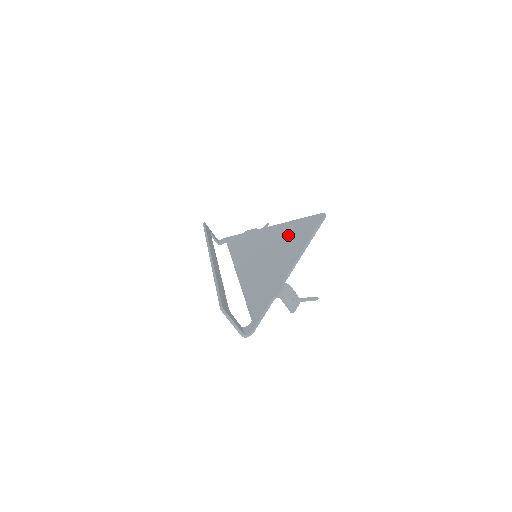
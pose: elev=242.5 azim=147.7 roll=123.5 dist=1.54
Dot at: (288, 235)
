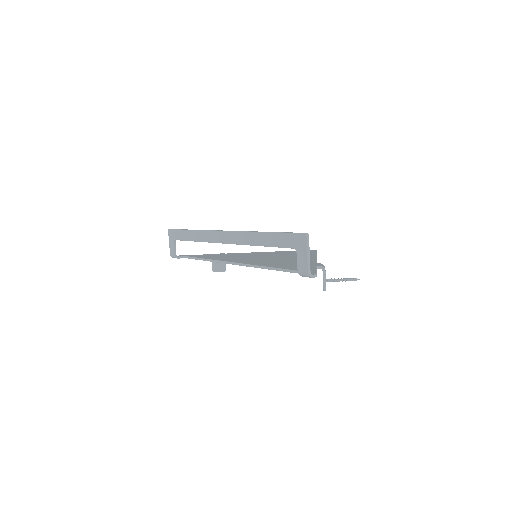
Dot at: (283, 254)
